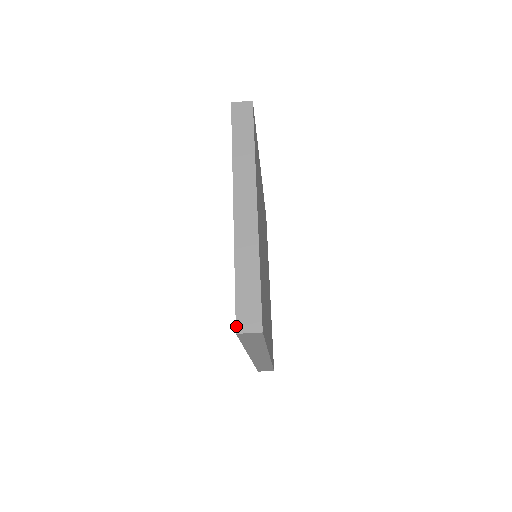
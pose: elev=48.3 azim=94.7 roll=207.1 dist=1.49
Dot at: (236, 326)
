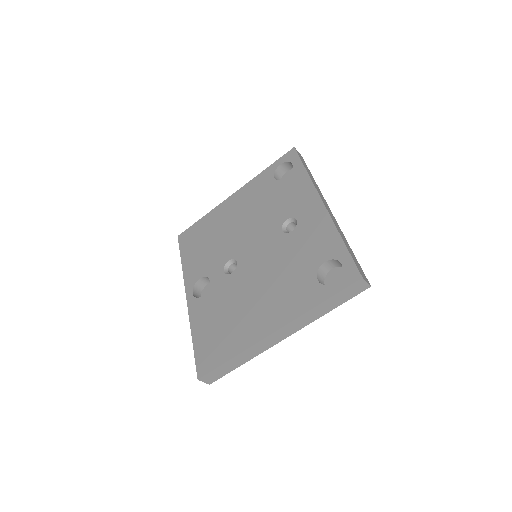
Dot at: (202, 377)
